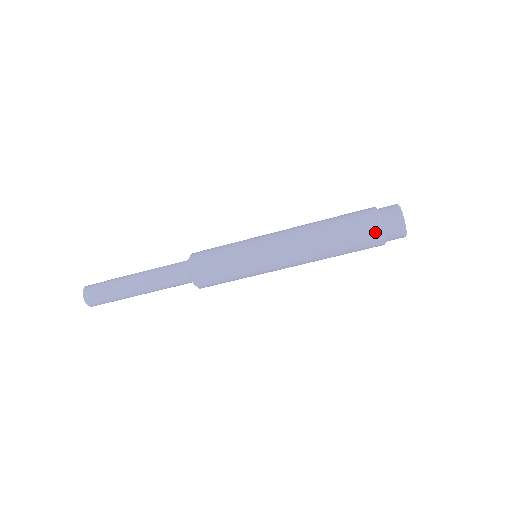
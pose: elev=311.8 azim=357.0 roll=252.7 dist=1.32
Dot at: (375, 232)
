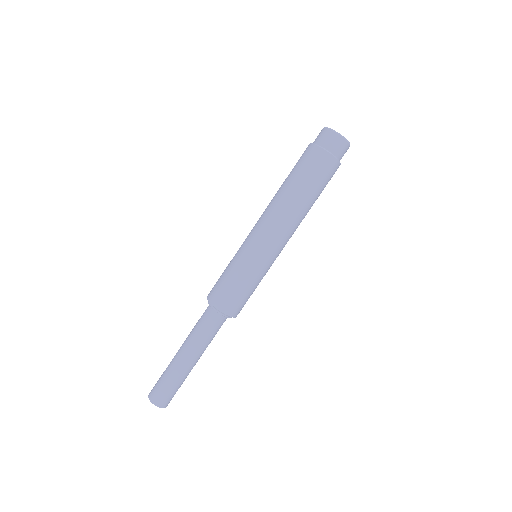
Dot at: (333, 166)
